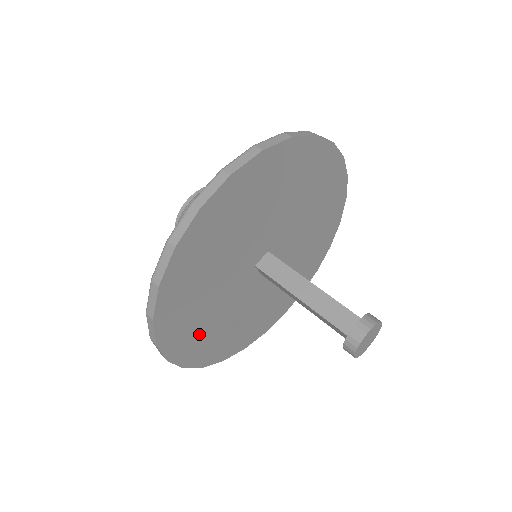
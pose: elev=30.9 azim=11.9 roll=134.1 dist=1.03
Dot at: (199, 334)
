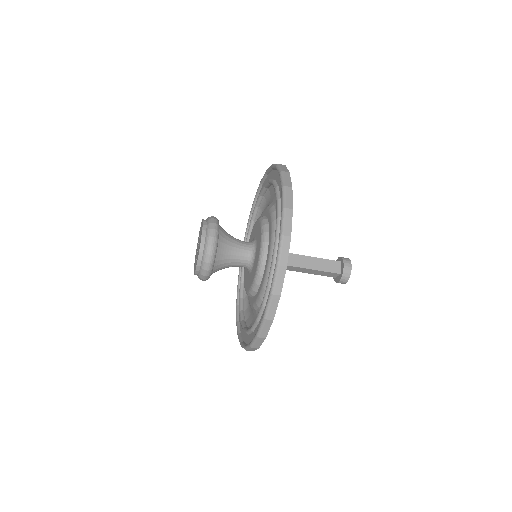
Dot at: occluded
